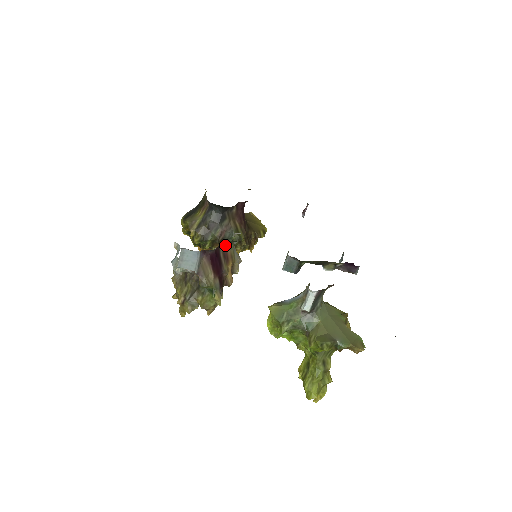
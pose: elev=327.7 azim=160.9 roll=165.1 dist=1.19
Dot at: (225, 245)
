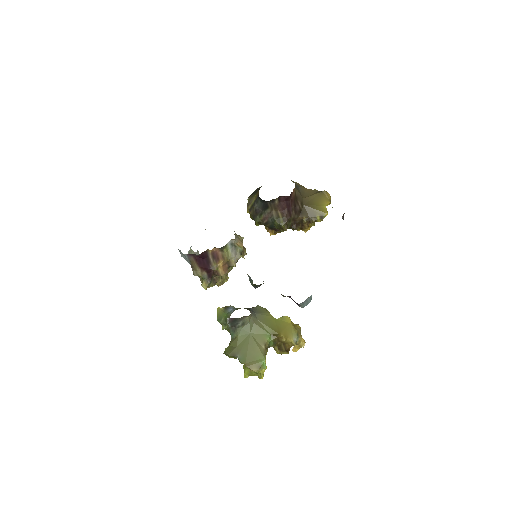
Dot at: (216, 249)
